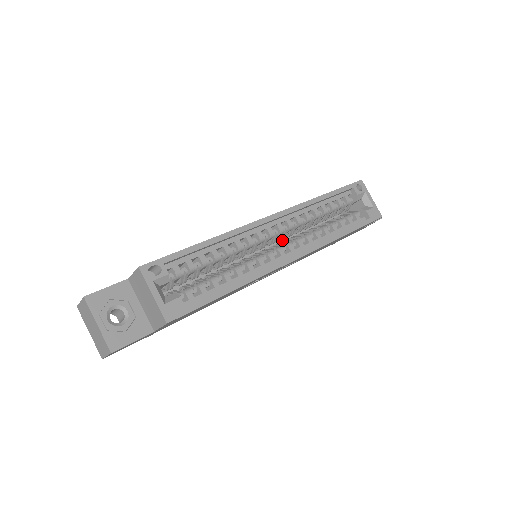
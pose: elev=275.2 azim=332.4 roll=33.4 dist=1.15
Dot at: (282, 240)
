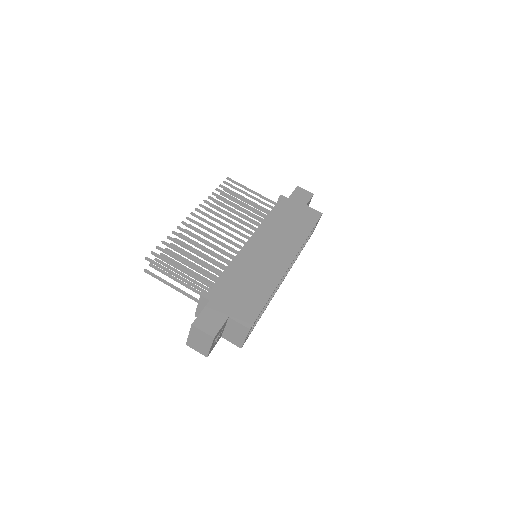
Dot at: occluded
